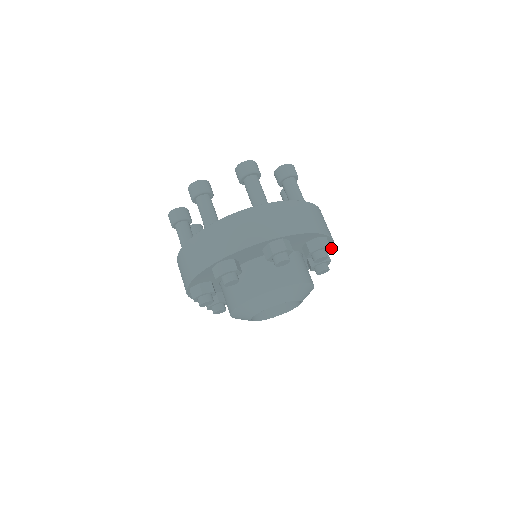
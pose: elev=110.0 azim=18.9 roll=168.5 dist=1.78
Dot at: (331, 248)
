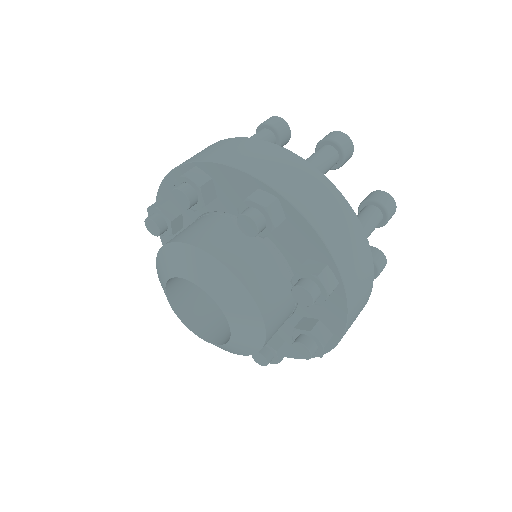
Dot at: (295, 357)
